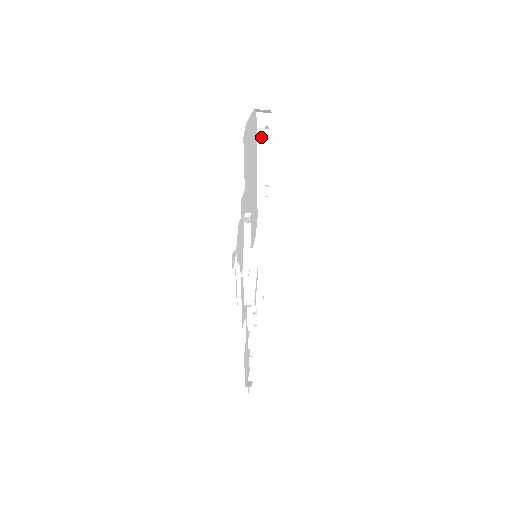
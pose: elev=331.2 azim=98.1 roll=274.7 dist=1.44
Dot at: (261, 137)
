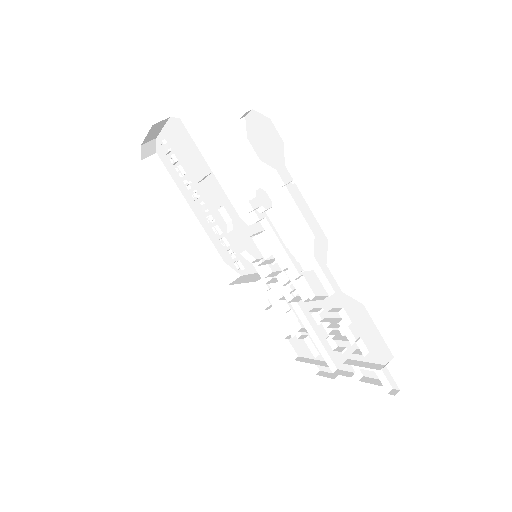
Dot at: (161, 182)
